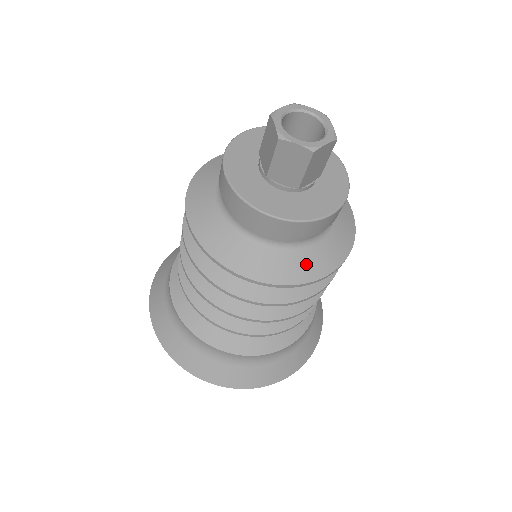
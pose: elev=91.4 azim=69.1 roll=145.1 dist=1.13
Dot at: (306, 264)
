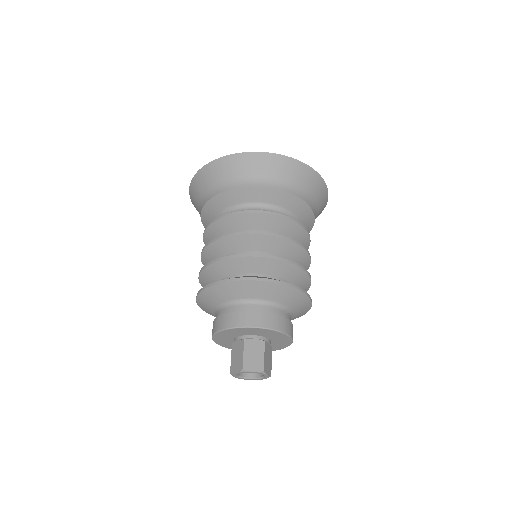
Dot at: occluded
